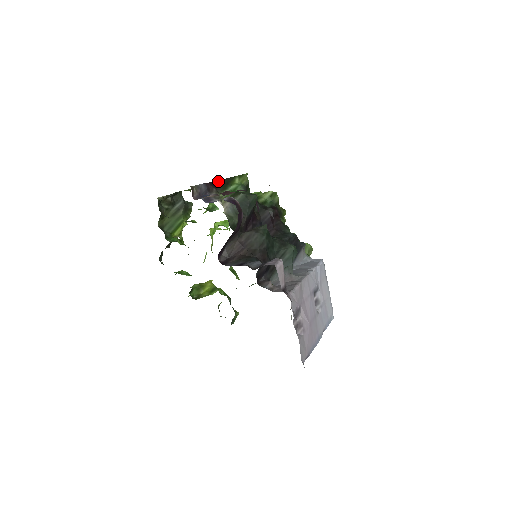
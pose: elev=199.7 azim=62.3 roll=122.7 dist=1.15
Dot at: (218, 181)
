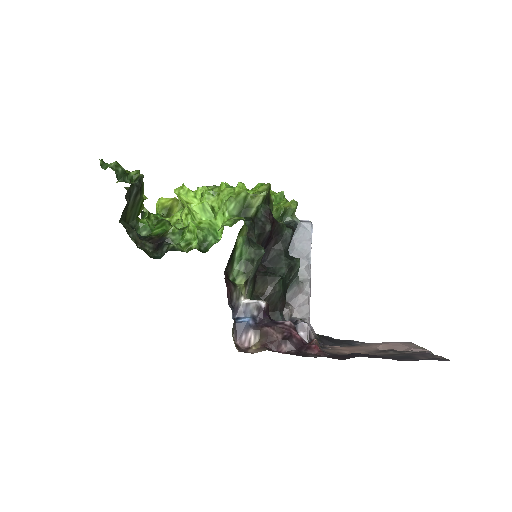
Dot at: occluded
